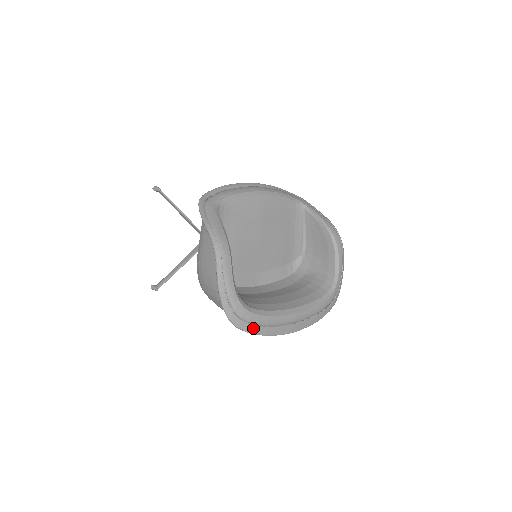
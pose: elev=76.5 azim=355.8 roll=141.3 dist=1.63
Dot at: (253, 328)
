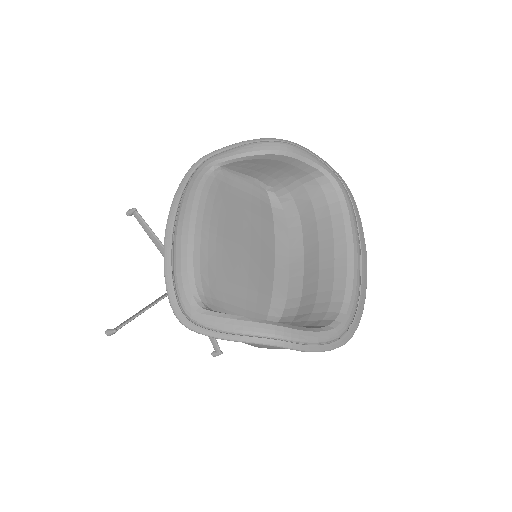
Dot at: (358, 315)
